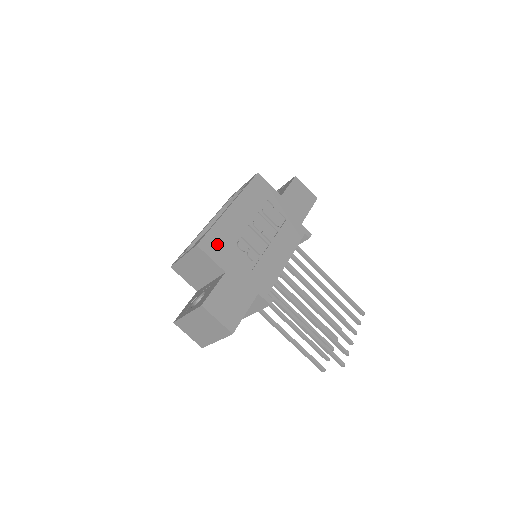
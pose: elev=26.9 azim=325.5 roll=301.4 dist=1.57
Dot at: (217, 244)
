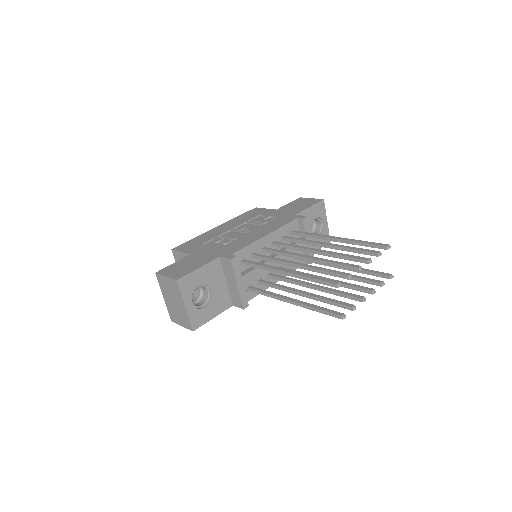
Dot at: (191, 245)
